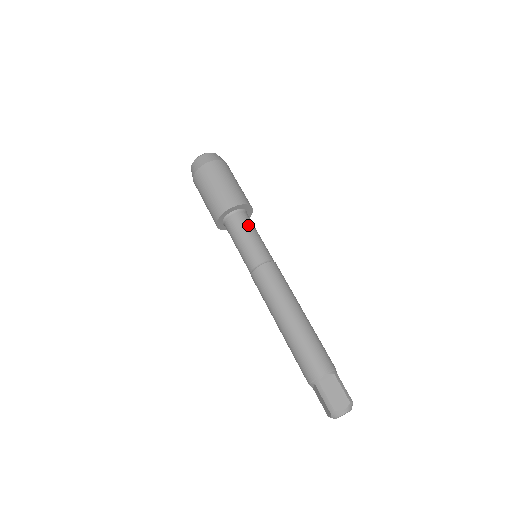
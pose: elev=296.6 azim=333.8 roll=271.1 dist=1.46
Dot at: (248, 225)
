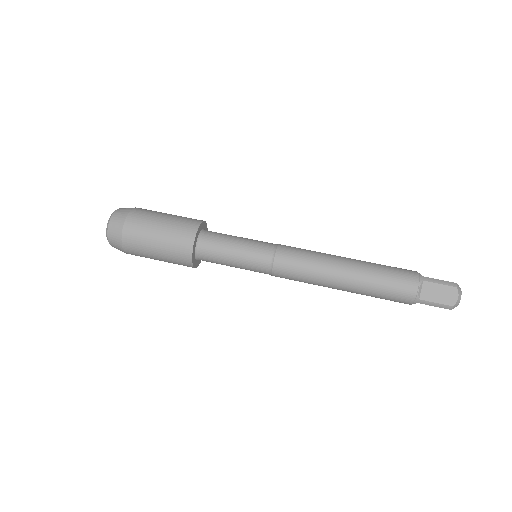
Dot at: (221, 243)
